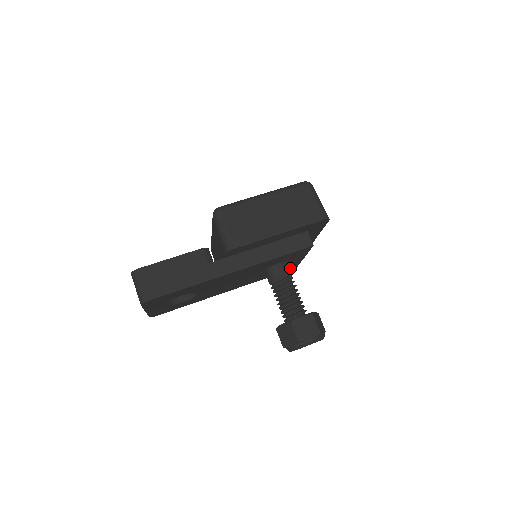
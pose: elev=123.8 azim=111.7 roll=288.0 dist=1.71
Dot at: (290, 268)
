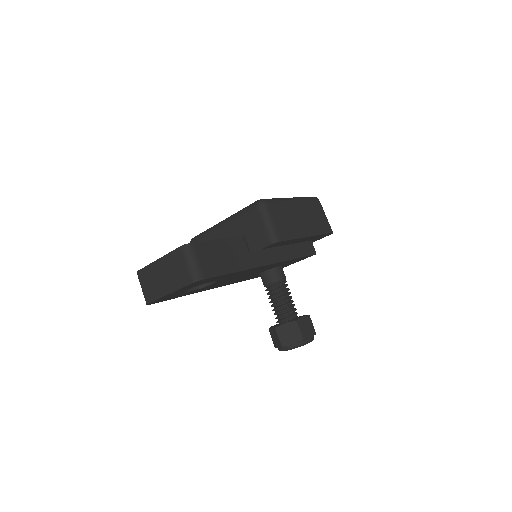
Dot at: occluded
